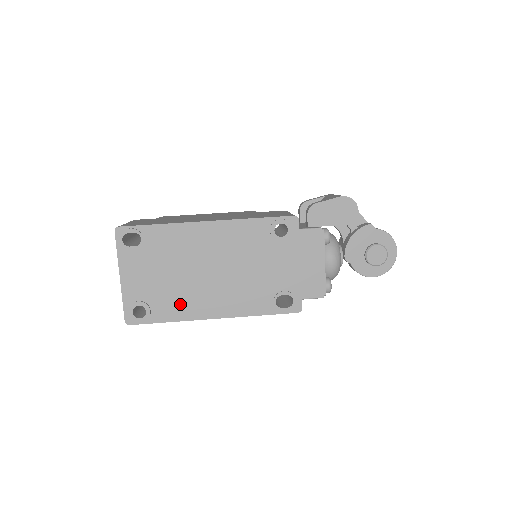
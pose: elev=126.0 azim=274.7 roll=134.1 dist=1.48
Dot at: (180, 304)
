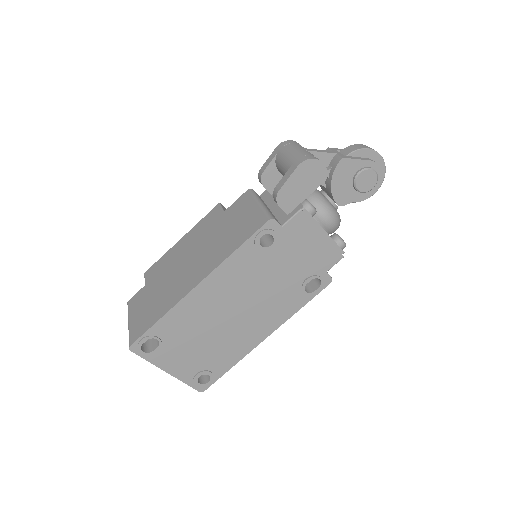
Dot at: (230, 351)
